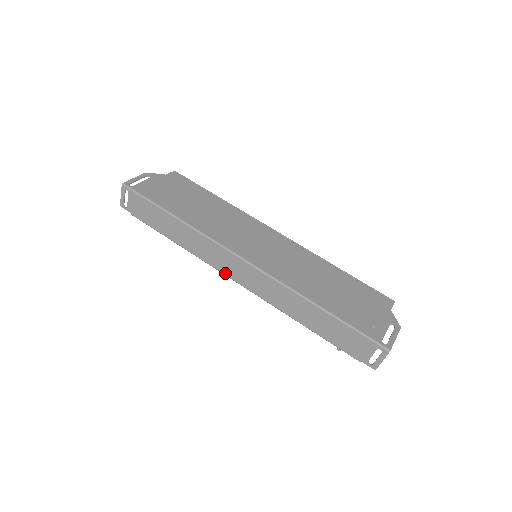
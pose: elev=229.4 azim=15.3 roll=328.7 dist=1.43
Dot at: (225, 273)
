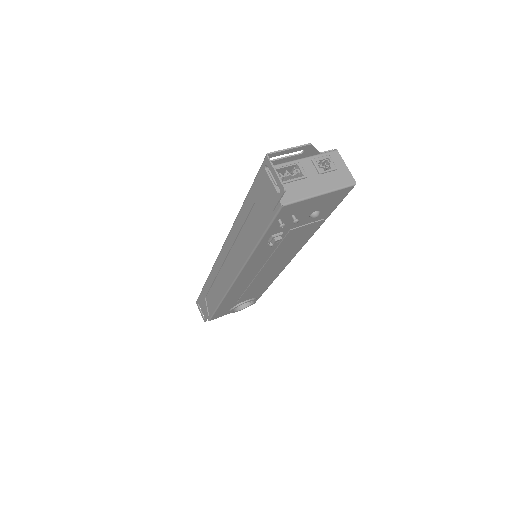
Dot at: (230, 283)
